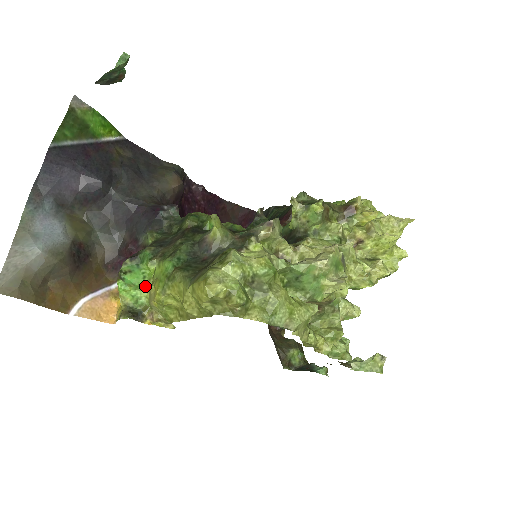
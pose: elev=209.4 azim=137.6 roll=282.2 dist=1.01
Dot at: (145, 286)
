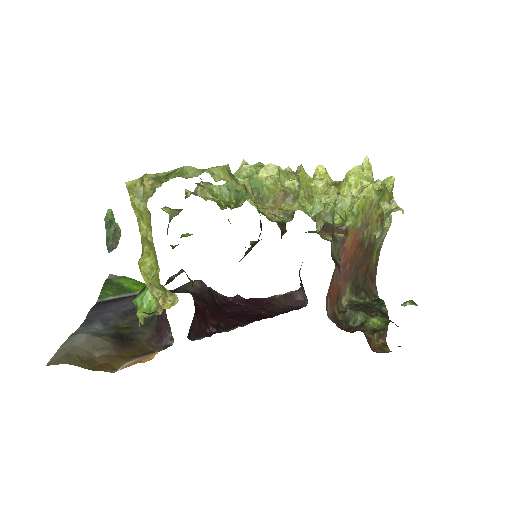
Dot at: occluded
